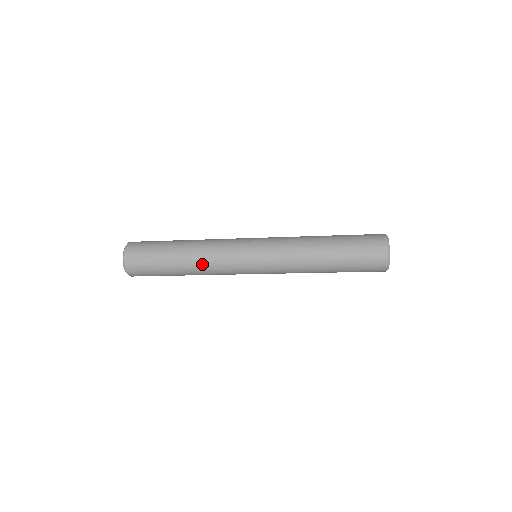
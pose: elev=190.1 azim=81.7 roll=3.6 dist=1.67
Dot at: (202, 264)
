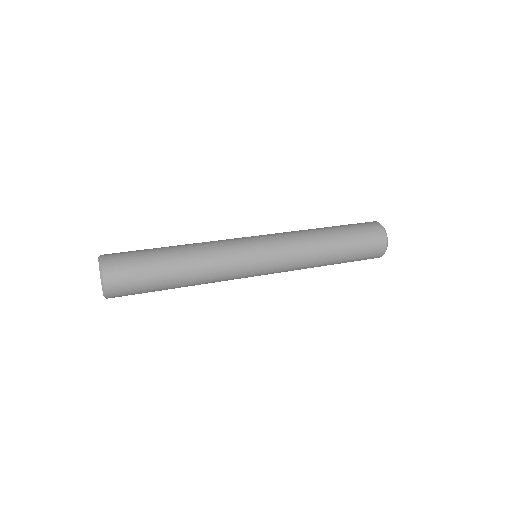
Dot at: occluded
